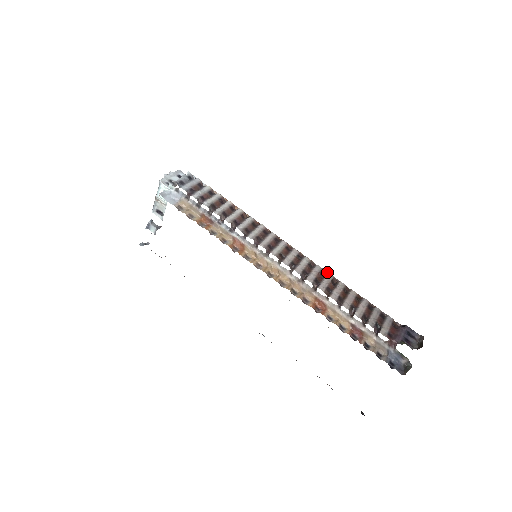
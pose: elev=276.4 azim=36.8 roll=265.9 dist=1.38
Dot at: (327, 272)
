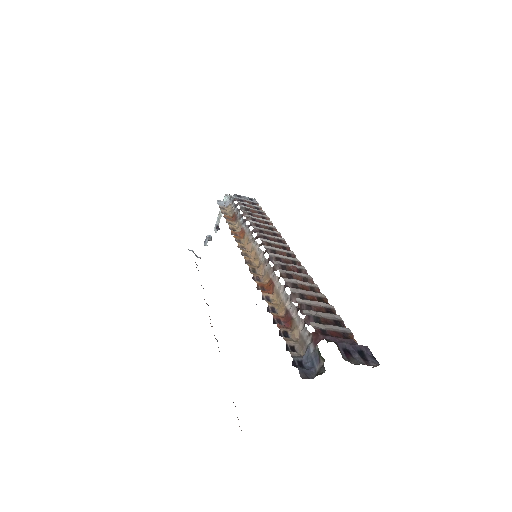
Dot at: (321, 293)
